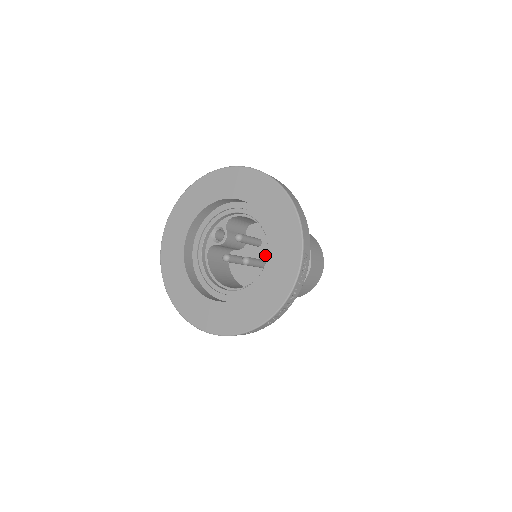
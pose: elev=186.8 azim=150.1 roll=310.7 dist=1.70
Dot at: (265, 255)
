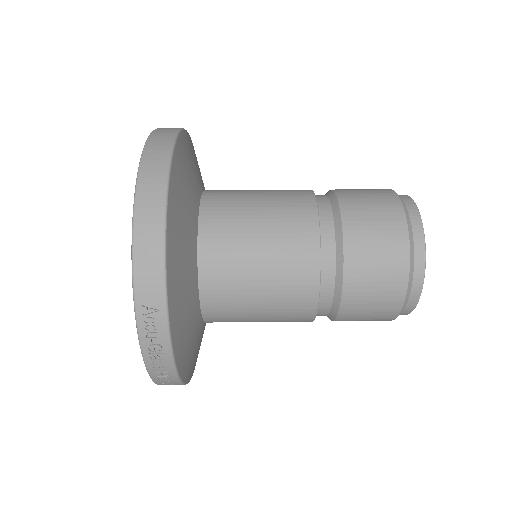
Dot at: occluded
